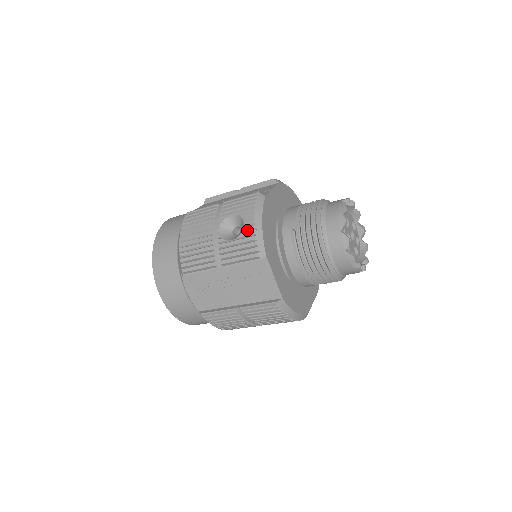
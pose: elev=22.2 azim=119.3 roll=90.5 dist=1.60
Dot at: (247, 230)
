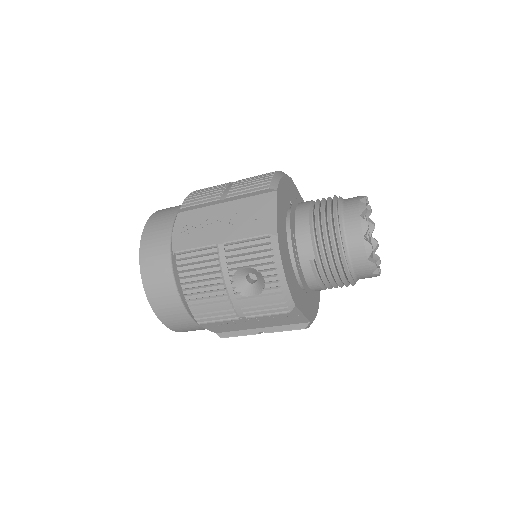
Dot at: (270, 287)
